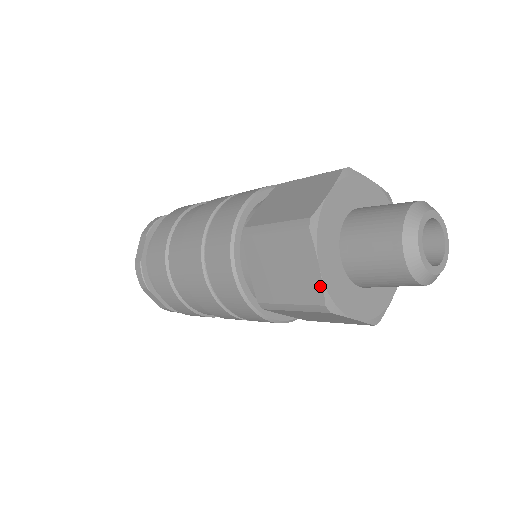
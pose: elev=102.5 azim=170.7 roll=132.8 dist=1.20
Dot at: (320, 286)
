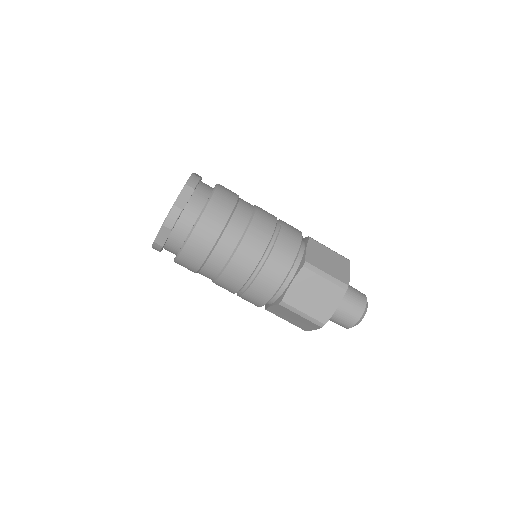
Dot at: (309, 330)
